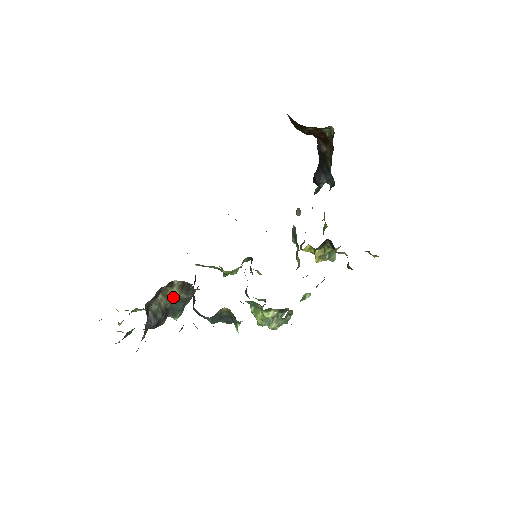
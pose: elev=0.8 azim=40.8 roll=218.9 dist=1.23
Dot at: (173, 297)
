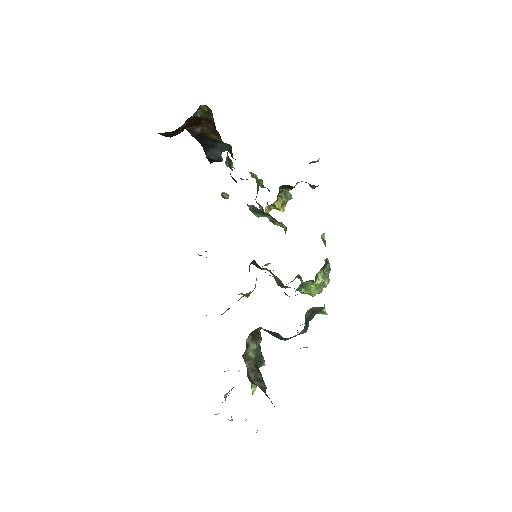
Dot at: (253, 353)
